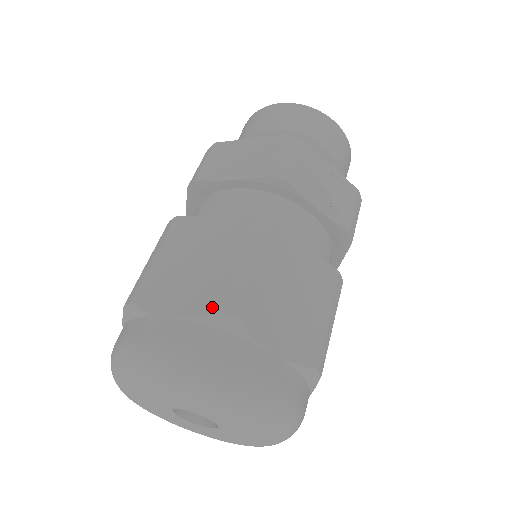
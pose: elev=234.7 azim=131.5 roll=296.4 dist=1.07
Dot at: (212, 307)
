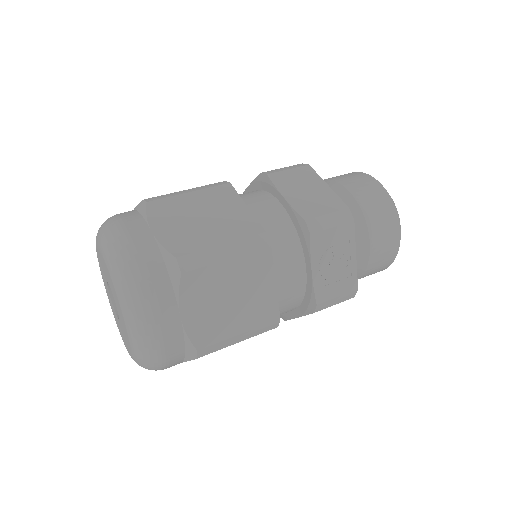
Dot at: (176, 253)
